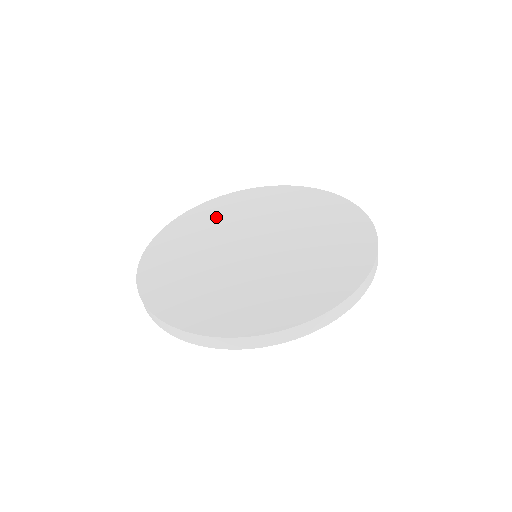
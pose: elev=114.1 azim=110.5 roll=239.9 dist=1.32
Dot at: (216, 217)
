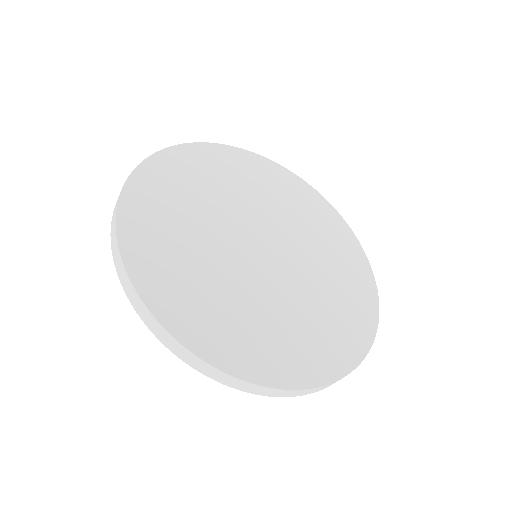
Dot at: (254, 180)
